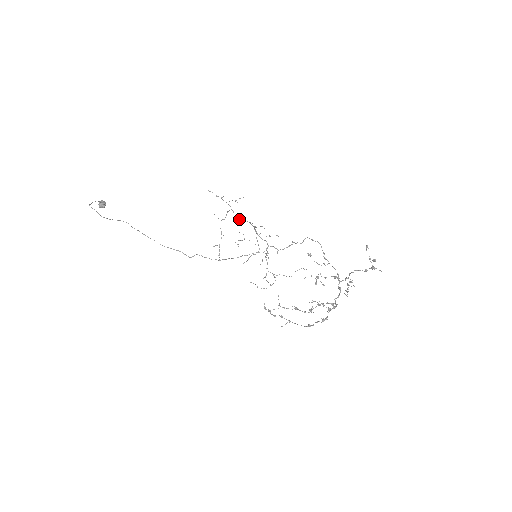
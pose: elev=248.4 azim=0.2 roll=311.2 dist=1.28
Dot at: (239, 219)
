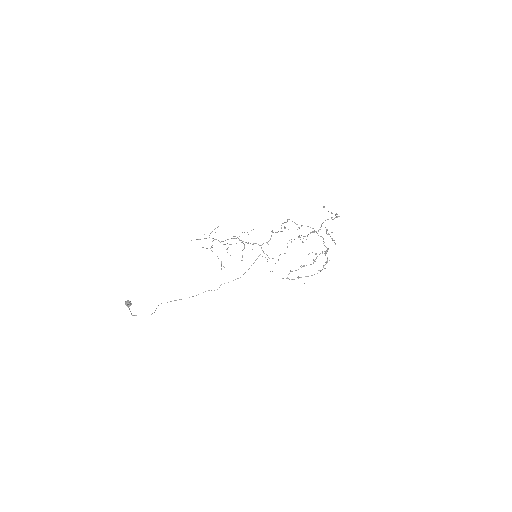
Dot at: occluded
